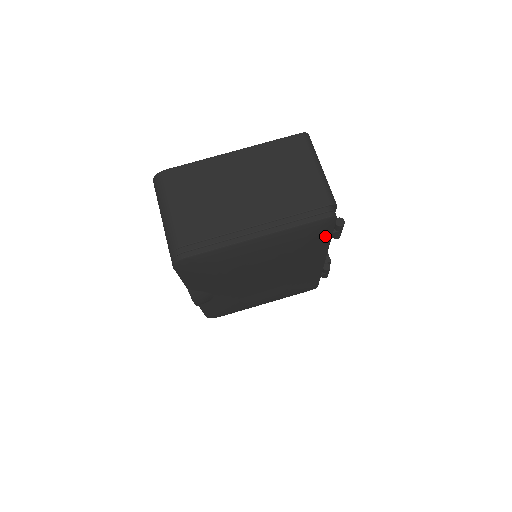
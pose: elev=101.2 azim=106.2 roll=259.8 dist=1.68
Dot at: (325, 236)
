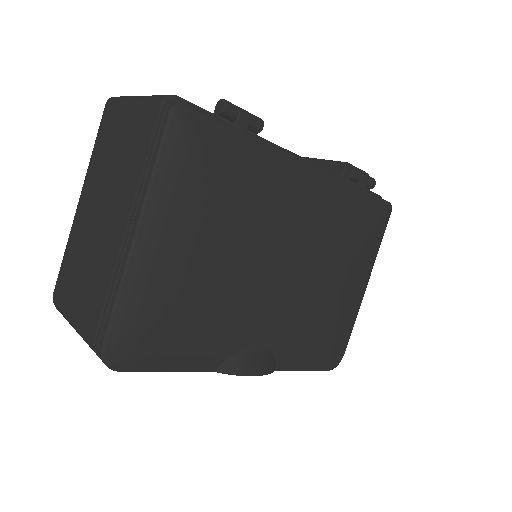
Dot at: (226, 139)
